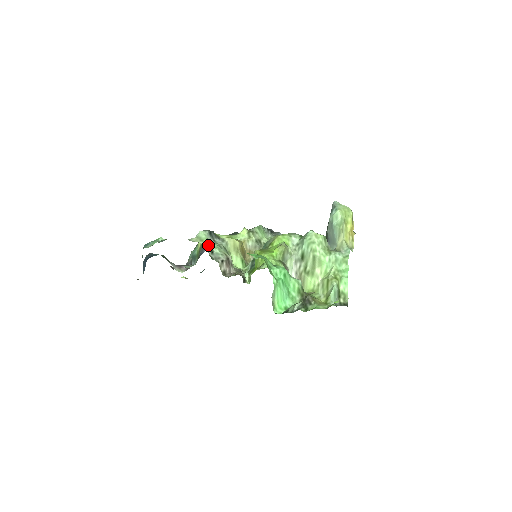
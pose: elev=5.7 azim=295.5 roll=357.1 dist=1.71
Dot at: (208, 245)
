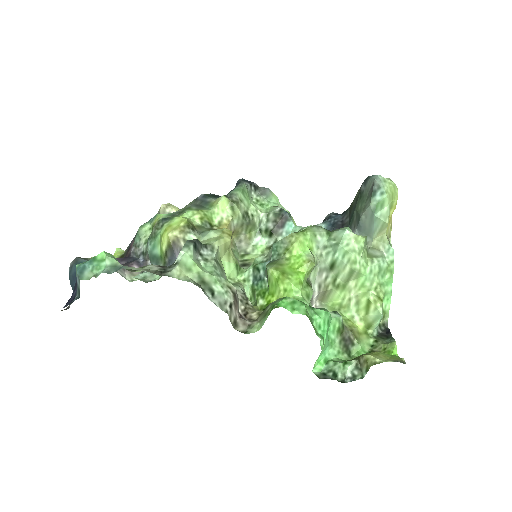
Dot at: (203, 280)
